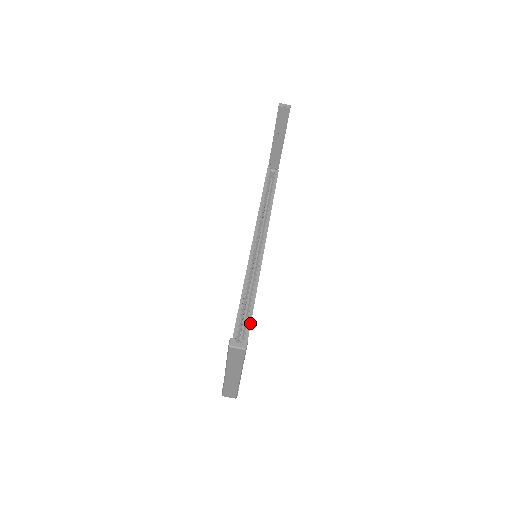
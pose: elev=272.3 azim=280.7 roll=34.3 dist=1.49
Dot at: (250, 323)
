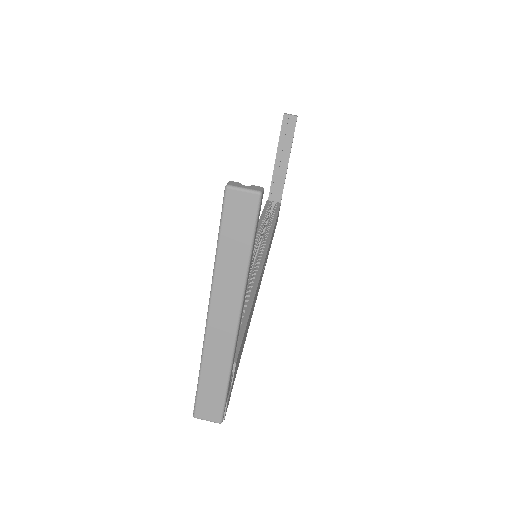
Dot at: (250, 307)
